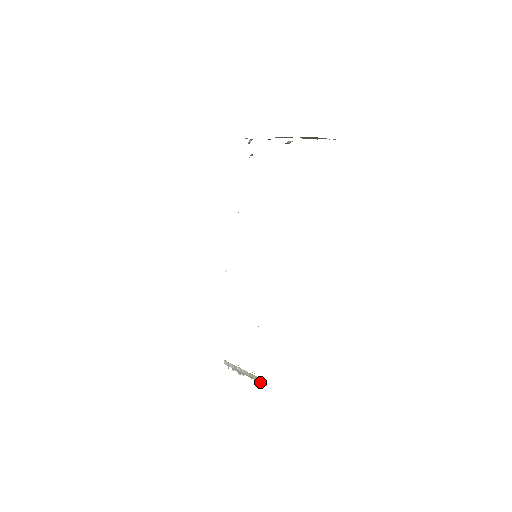
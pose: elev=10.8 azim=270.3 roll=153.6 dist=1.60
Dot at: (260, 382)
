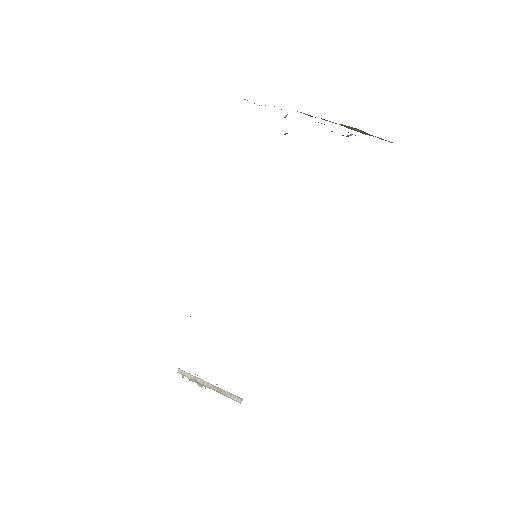
Dot at: (232, 398)
